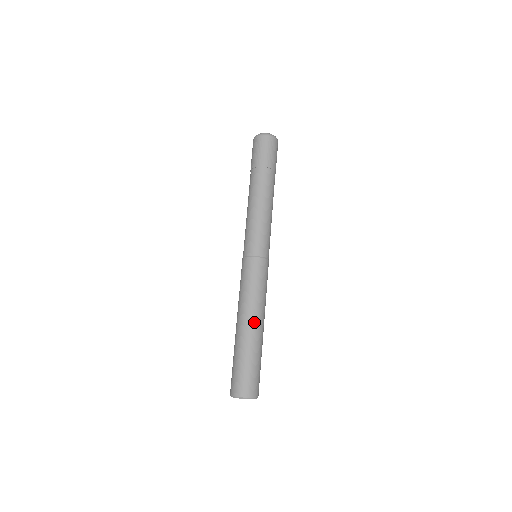
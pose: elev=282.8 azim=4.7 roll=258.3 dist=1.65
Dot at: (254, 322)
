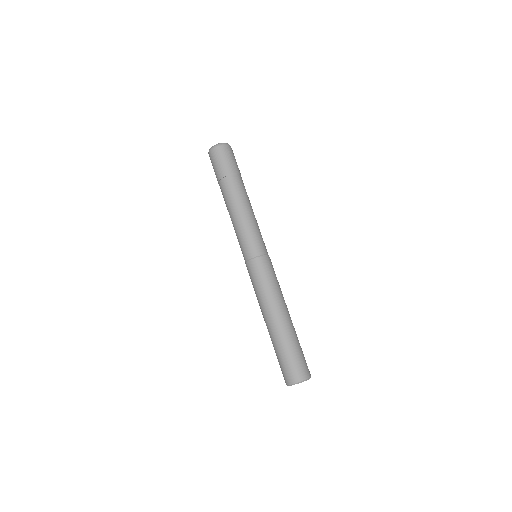
Dot at: (273, 316)
